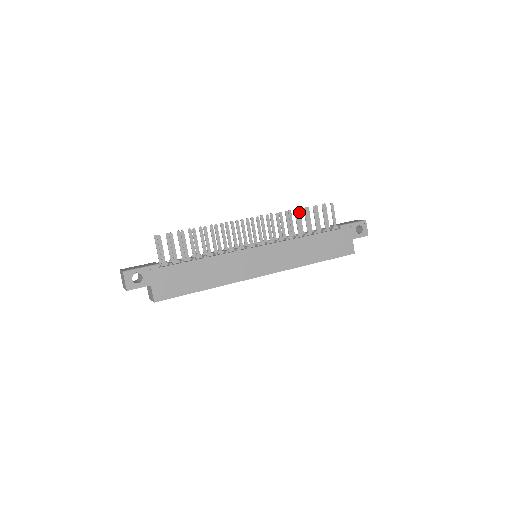
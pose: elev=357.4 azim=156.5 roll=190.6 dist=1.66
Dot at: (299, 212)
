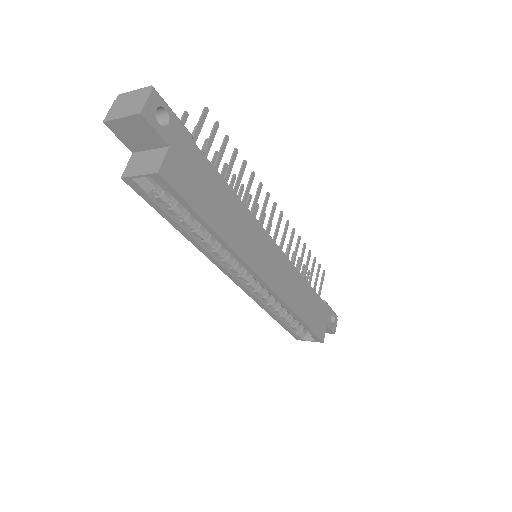
Dot at: occluded
